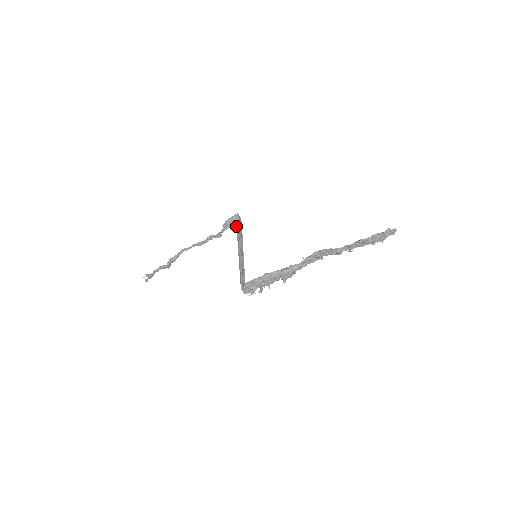
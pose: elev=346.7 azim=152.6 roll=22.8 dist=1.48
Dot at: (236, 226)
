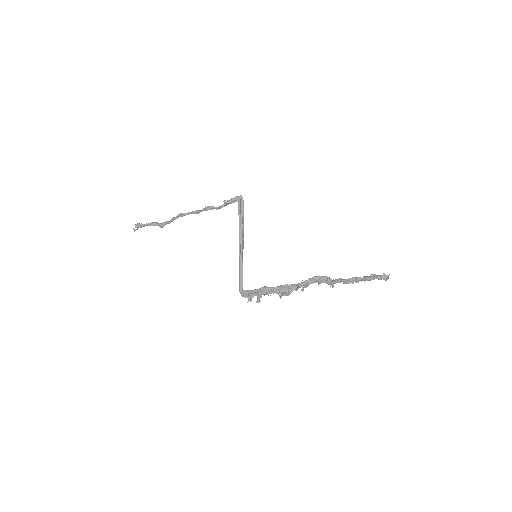
Dot at: (238, 209)
